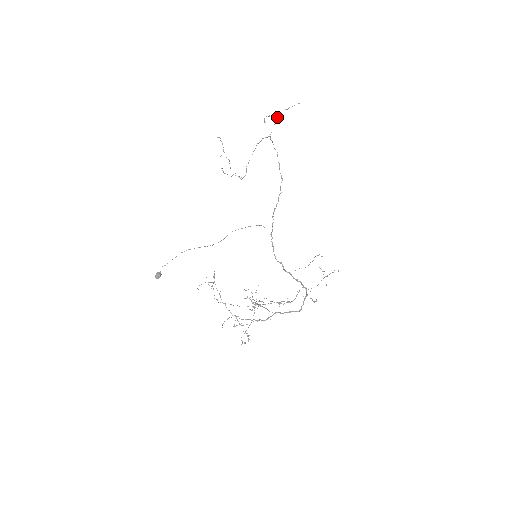
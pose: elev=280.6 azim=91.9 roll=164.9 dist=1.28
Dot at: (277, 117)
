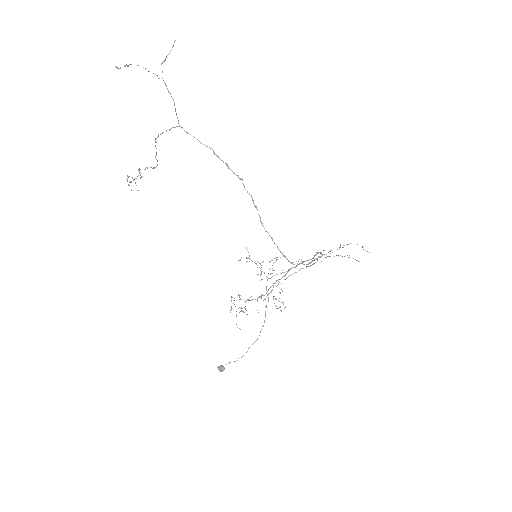
Dot at: (170, 93)
